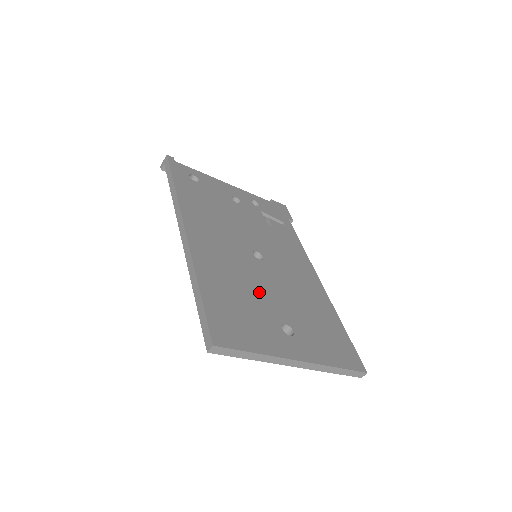
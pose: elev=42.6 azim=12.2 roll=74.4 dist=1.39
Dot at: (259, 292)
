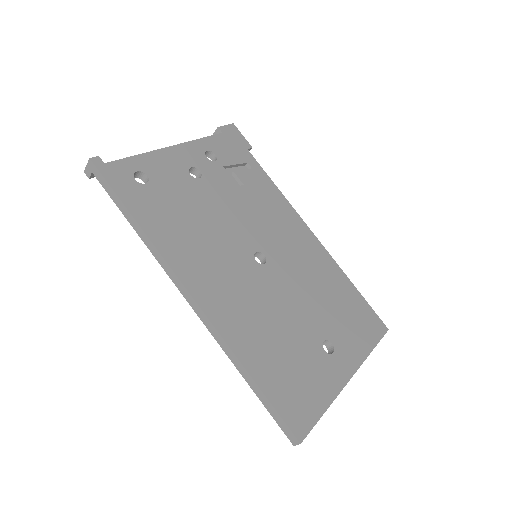
Dot at: (289, 320)
